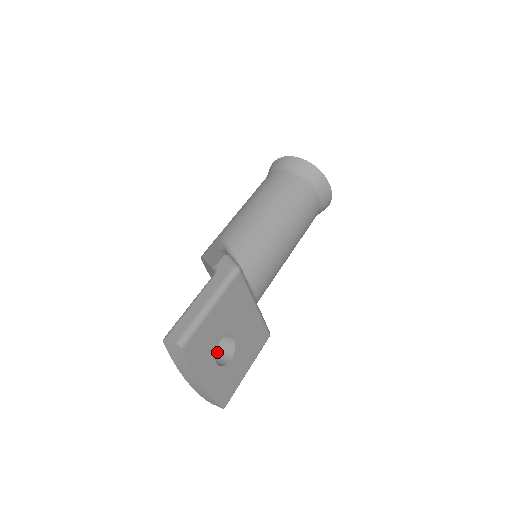
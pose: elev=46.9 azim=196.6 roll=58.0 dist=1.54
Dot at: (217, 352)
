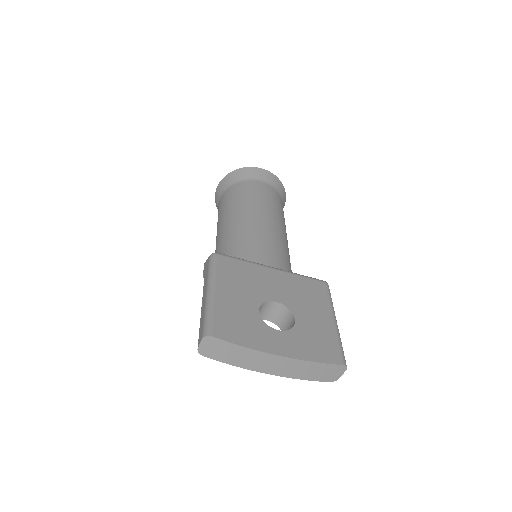
Dot at: occluded
